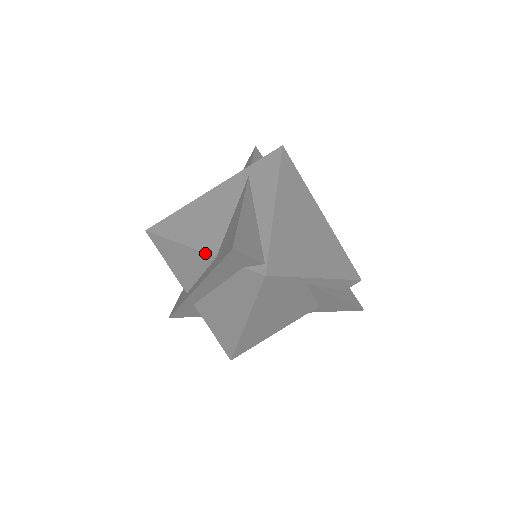
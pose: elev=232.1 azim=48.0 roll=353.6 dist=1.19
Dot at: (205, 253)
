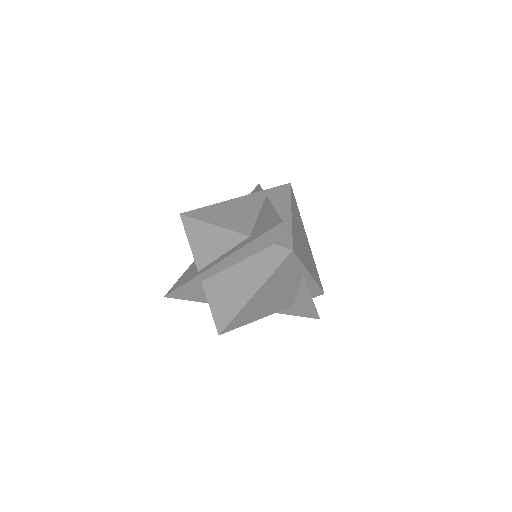
Dot at: (239, 233)
